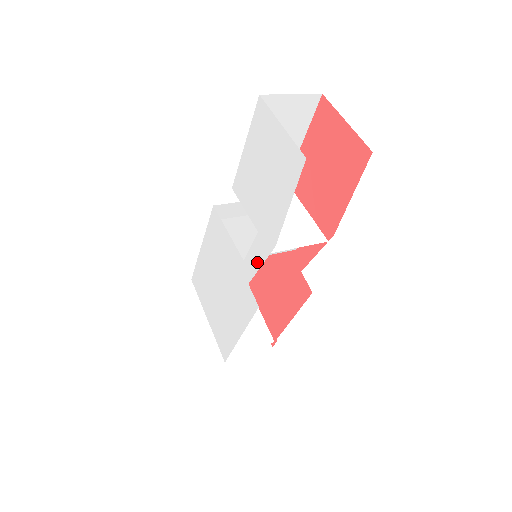
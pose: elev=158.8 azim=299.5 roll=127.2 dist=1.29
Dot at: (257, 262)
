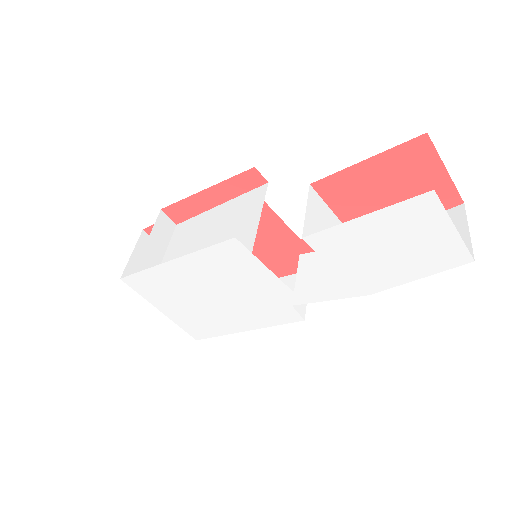
Dot at: (324, 297)
